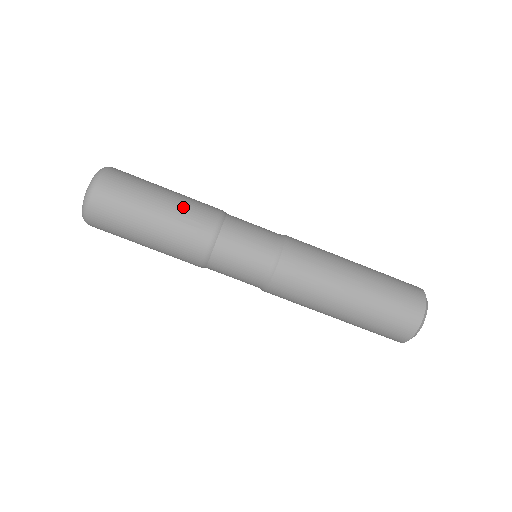
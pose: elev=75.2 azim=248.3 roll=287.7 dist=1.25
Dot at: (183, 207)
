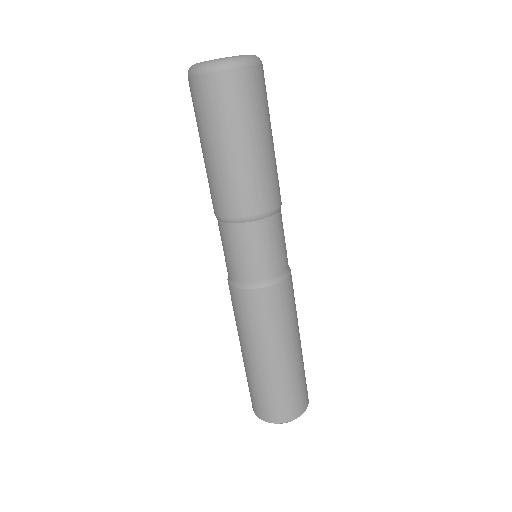
Dot at: (267, 169)
